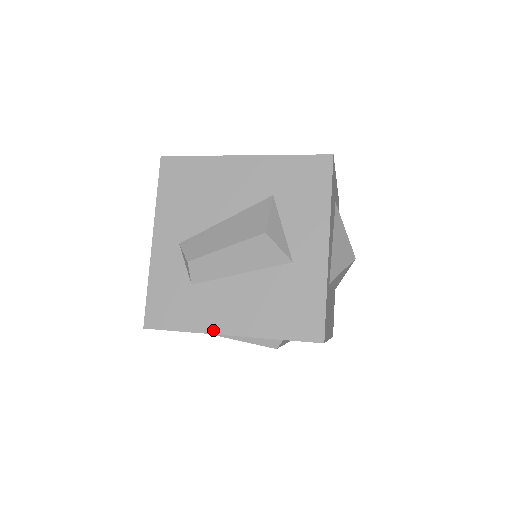
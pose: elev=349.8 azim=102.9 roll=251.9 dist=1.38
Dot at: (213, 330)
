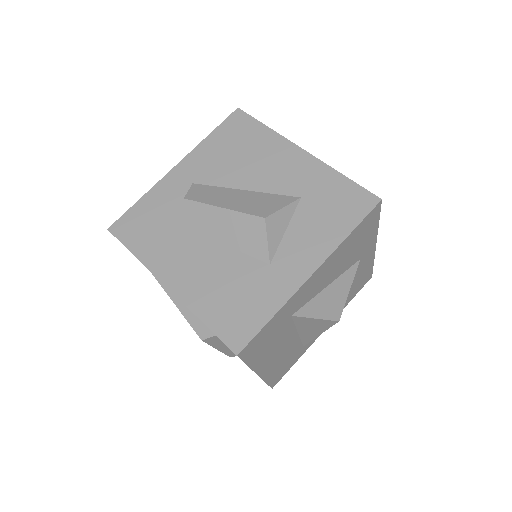
Dot at: (157, 272)
